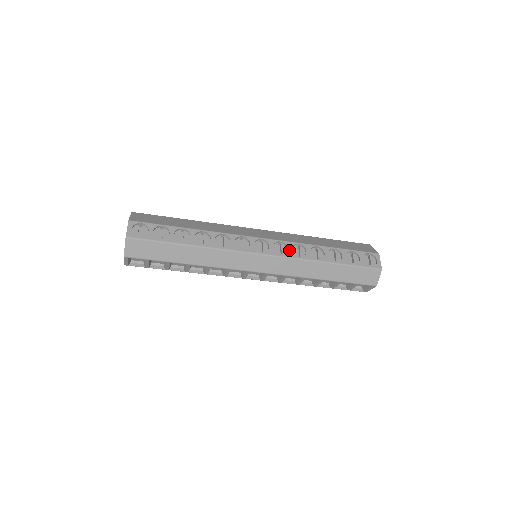
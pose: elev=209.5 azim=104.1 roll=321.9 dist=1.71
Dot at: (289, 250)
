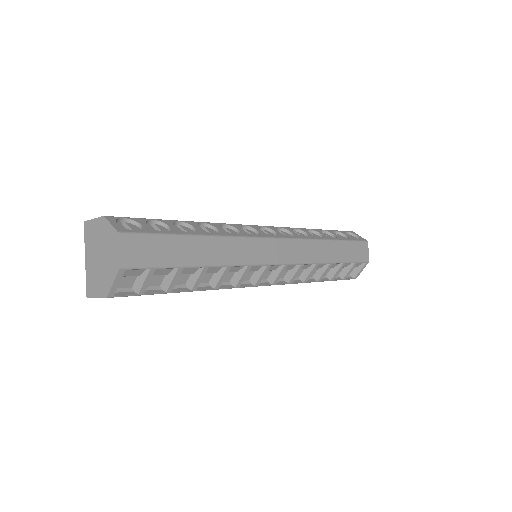
Dot at: (294, 233)
